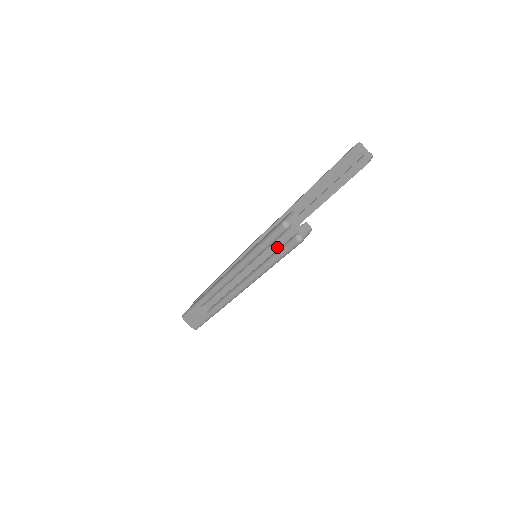
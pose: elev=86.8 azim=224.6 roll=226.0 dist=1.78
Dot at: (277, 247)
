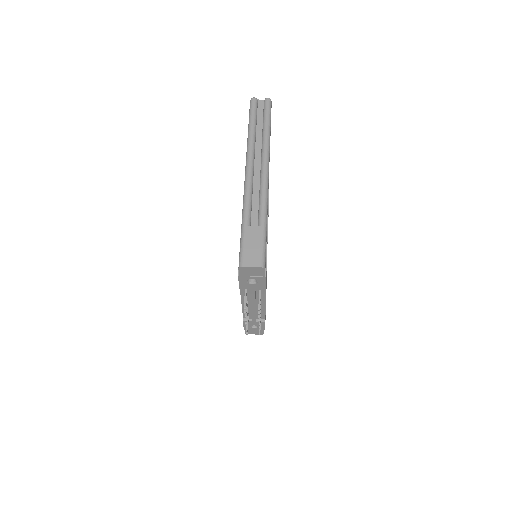
Dot at: (261, 119)
